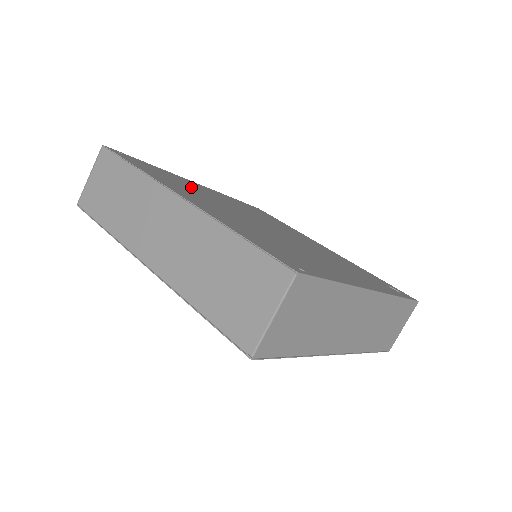
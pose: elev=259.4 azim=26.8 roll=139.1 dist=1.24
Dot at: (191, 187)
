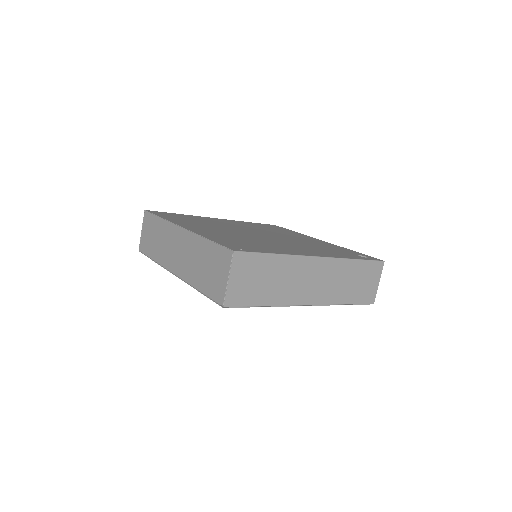
Dot at: (204, 221)
